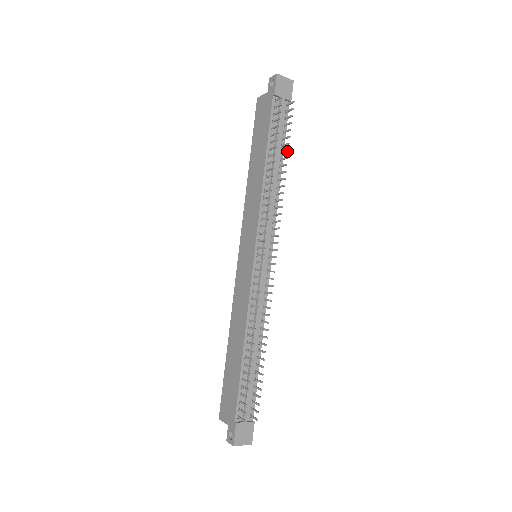
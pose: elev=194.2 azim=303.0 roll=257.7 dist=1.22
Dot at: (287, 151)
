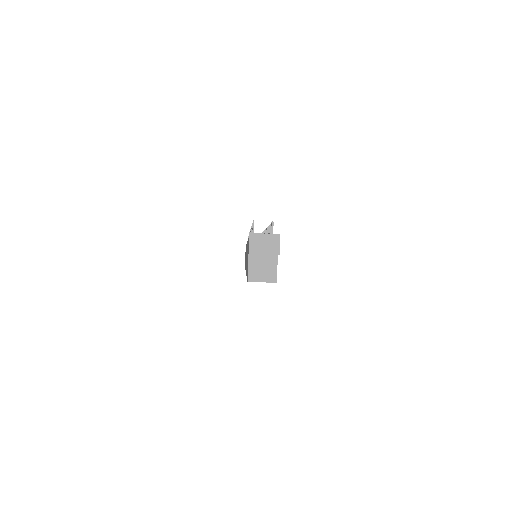
Dot at: occluded
